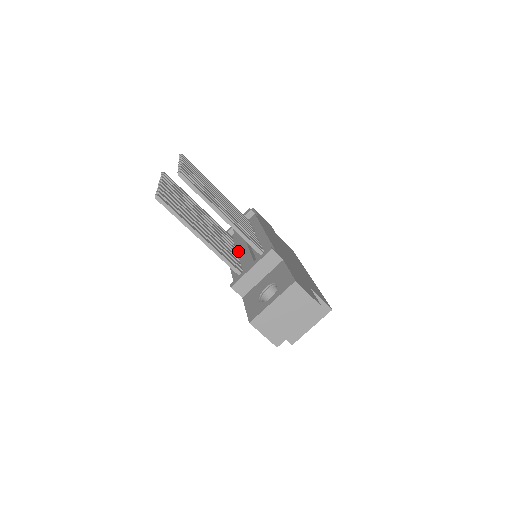
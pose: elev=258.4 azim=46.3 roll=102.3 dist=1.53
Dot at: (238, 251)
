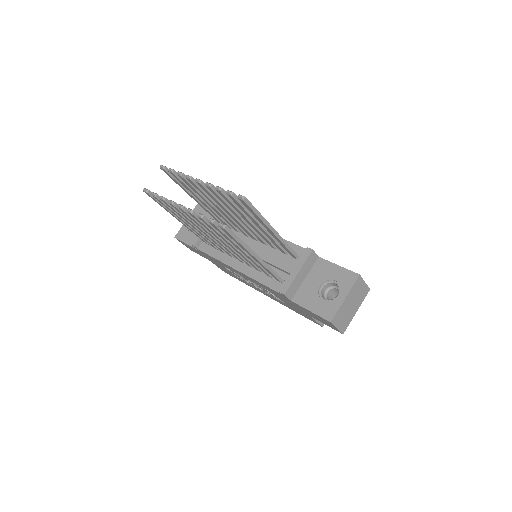
Dot at: occluded
